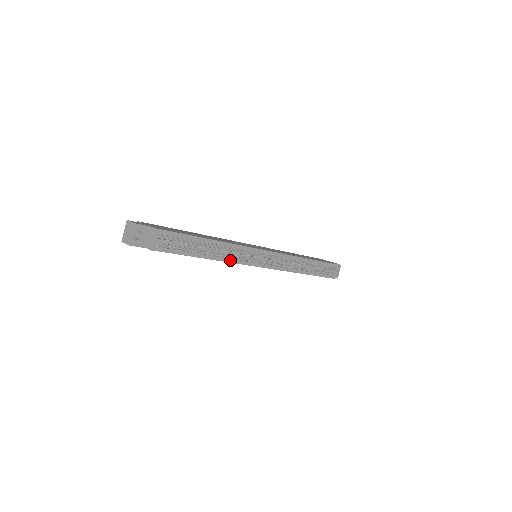
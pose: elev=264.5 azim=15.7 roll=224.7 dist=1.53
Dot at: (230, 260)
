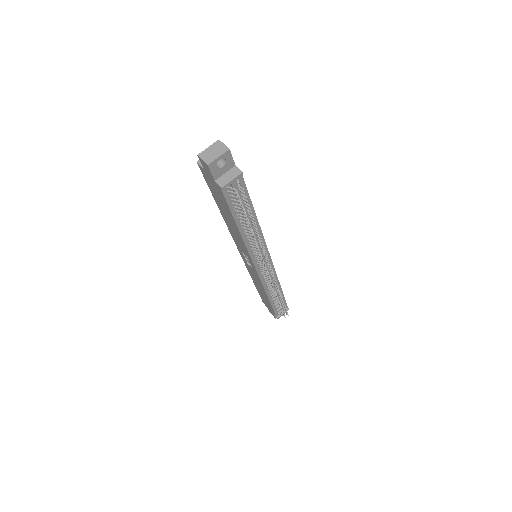
Dot at: (248, 245)
